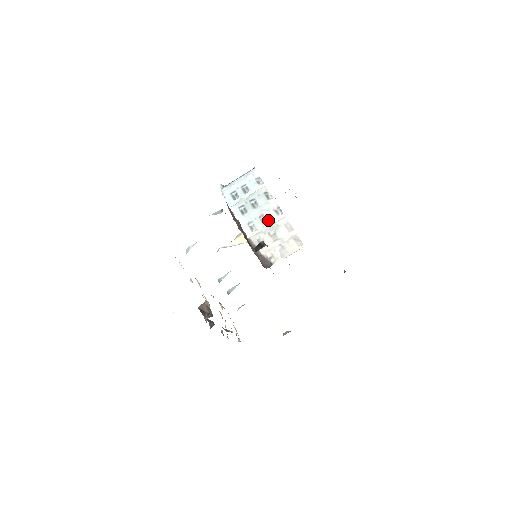
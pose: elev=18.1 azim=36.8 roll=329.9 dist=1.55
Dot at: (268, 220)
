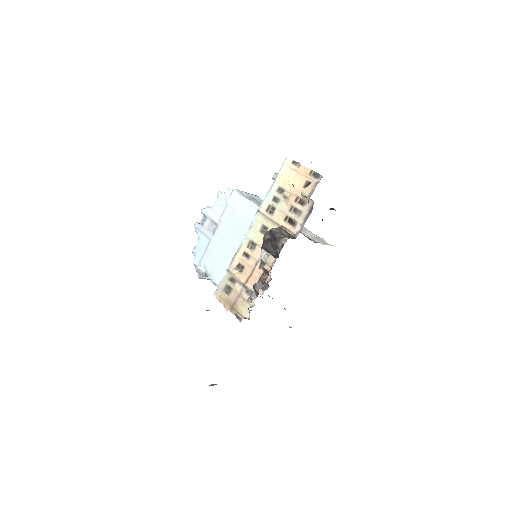
Dot at: occluded
